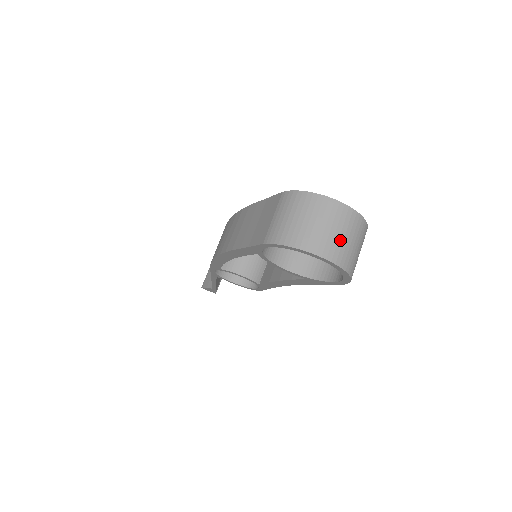
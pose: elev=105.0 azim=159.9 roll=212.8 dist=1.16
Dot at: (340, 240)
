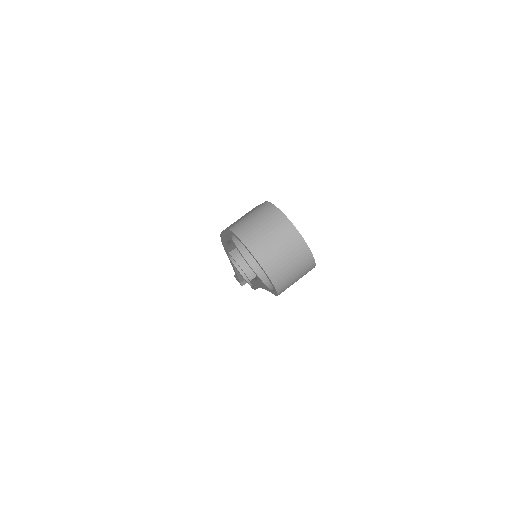
Dot at: (276, 252)
